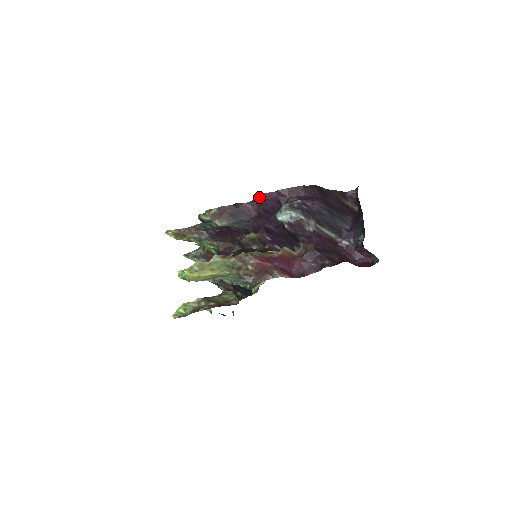
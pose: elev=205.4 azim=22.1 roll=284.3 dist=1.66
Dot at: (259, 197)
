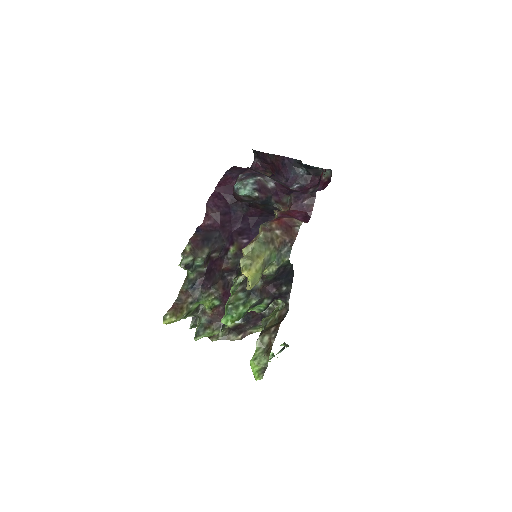
Dot at: (208, 205)
